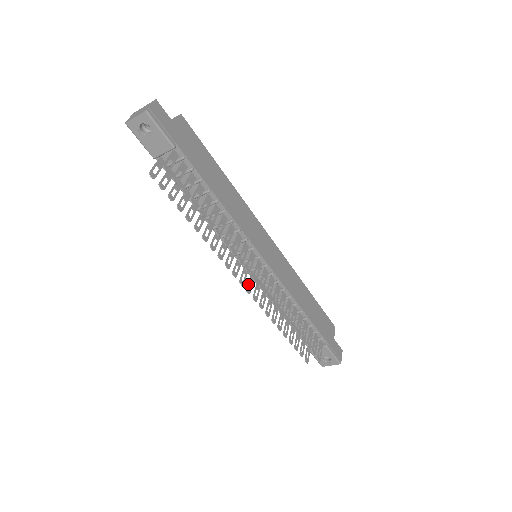
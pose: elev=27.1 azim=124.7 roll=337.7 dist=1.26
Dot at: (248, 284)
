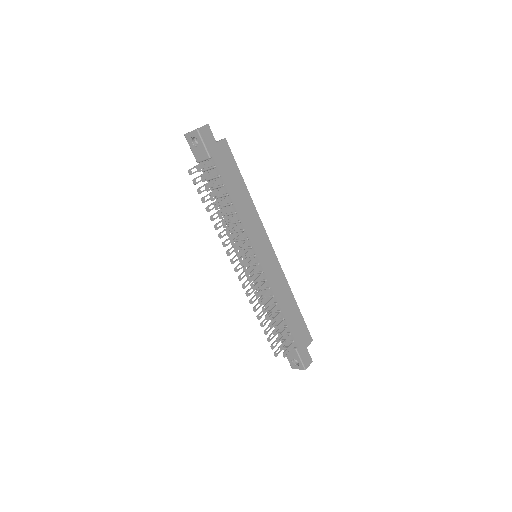
Dot at: (242, 273)
